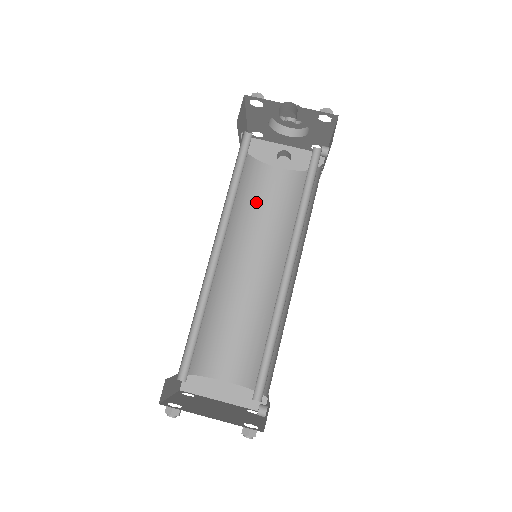
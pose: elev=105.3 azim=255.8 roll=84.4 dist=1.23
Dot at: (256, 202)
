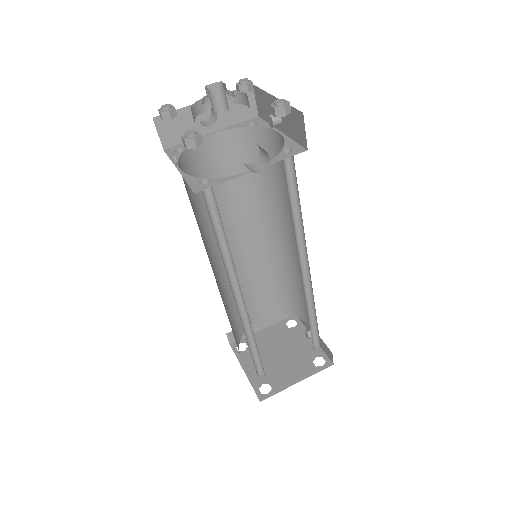
Dot at: occluded
